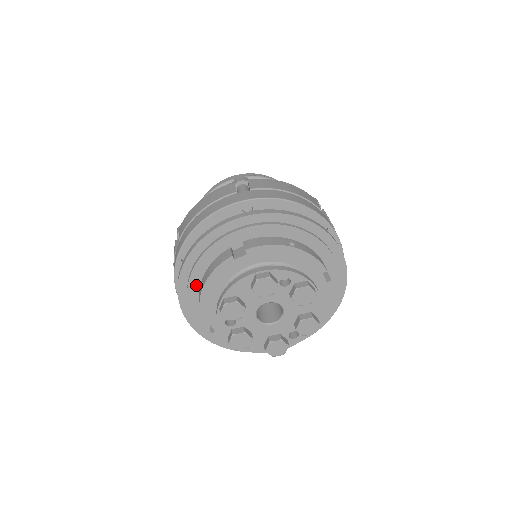
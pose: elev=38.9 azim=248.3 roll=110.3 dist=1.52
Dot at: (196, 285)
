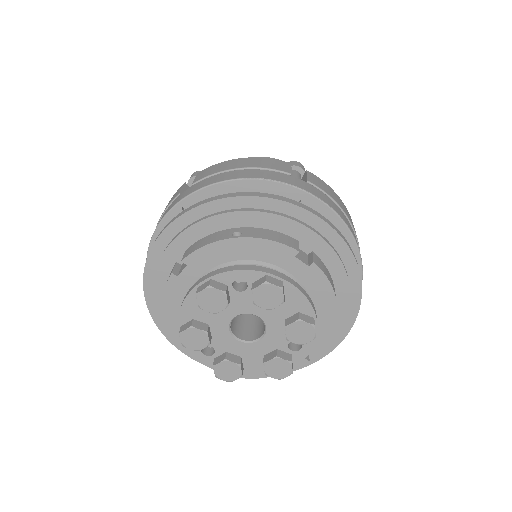
Dot at: occluded
